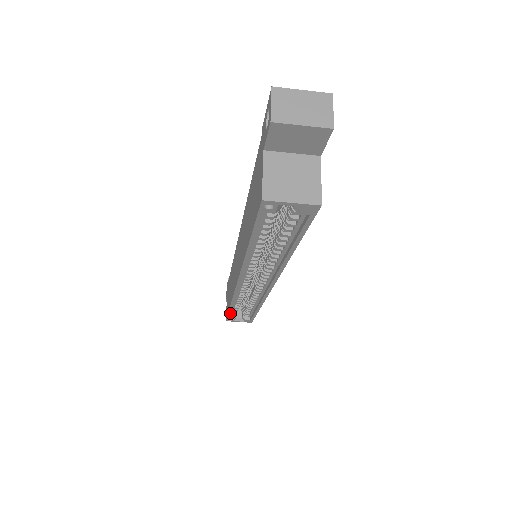
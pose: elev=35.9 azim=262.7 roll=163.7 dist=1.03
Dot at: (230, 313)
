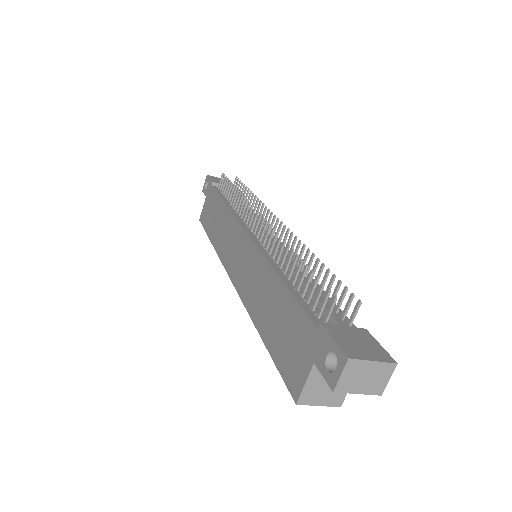
Dot at: occluded
